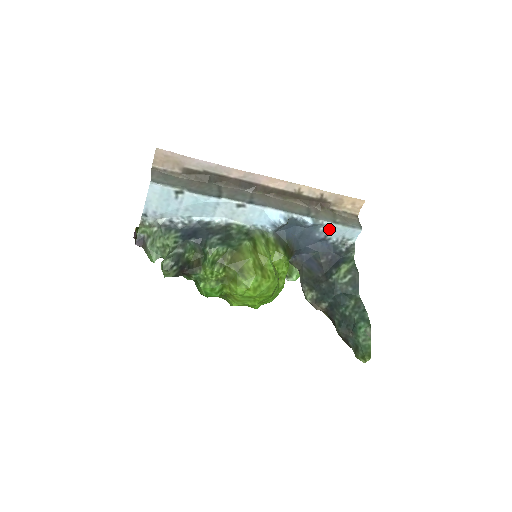
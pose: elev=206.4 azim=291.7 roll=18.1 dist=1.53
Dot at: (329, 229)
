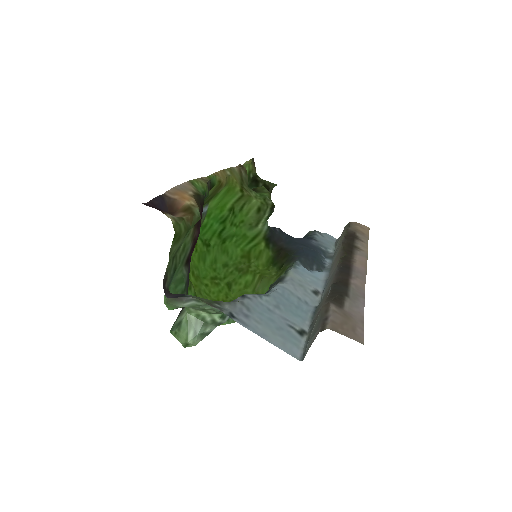
Dot at: (326, 246)
